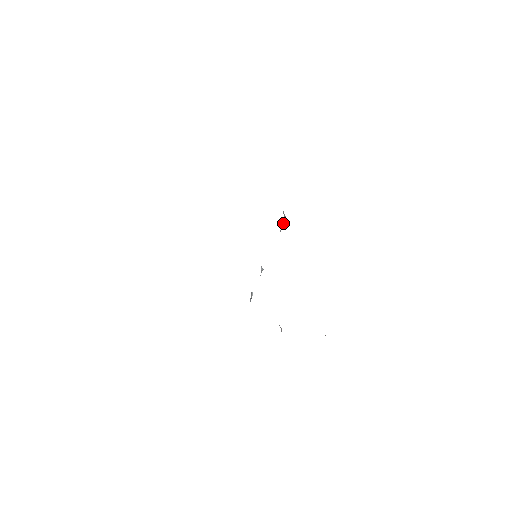
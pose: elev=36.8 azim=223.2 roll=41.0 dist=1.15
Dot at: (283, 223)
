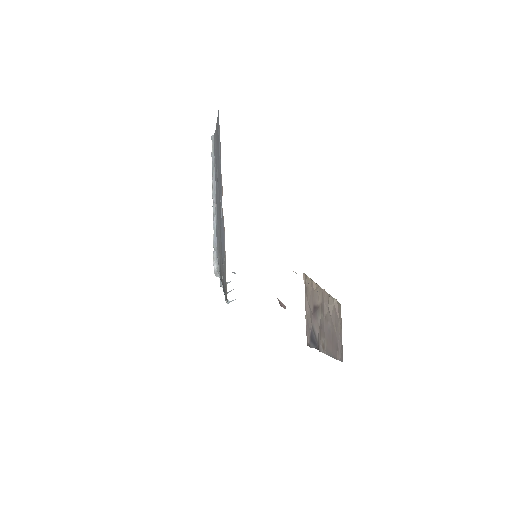
Dot at: occluded
